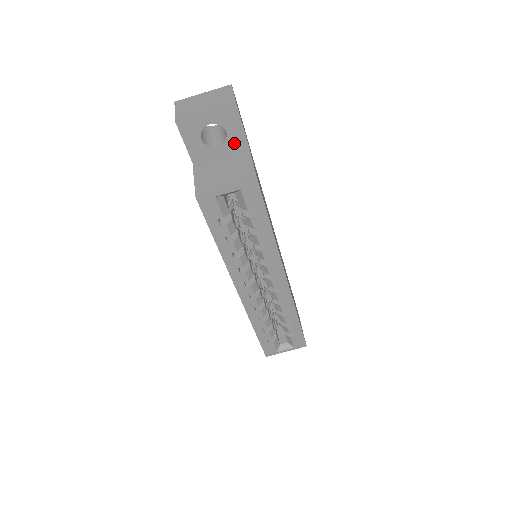
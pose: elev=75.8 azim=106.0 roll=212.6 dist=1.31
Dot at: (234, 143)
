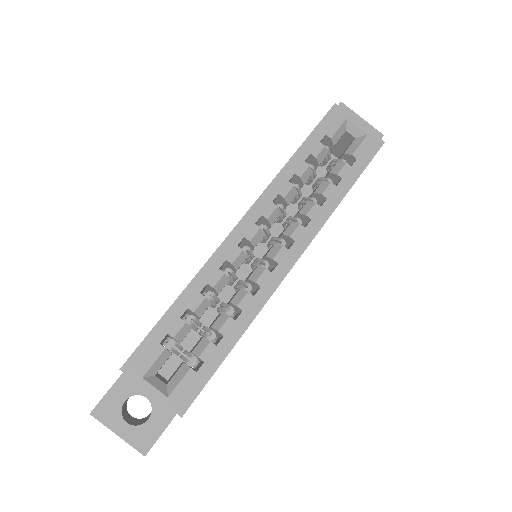
Dot at: occluded
